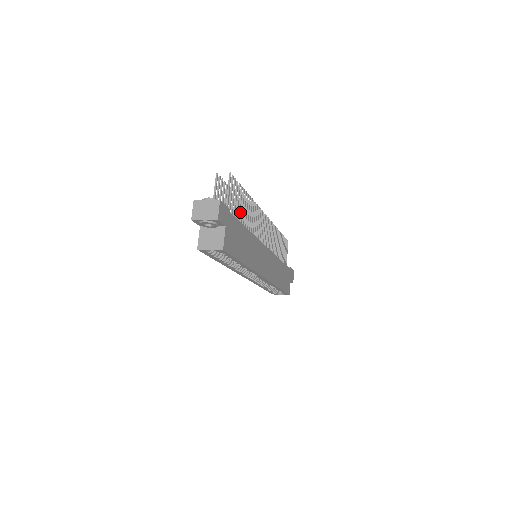
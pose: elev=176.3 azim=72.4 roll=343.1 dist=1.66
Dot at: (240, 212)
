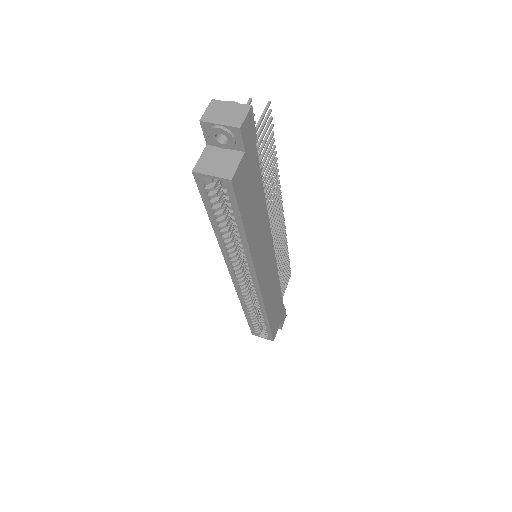
Dot at: (262, 169)
